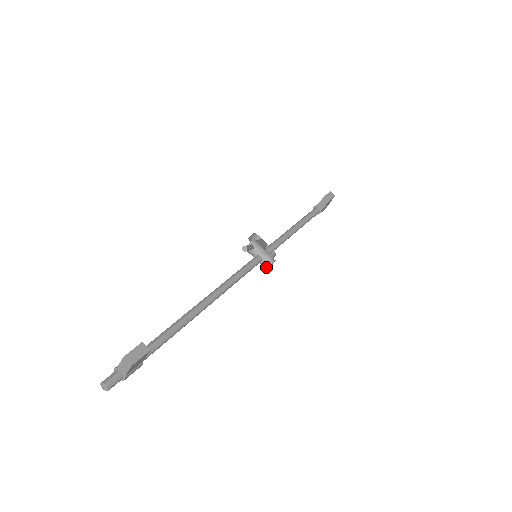
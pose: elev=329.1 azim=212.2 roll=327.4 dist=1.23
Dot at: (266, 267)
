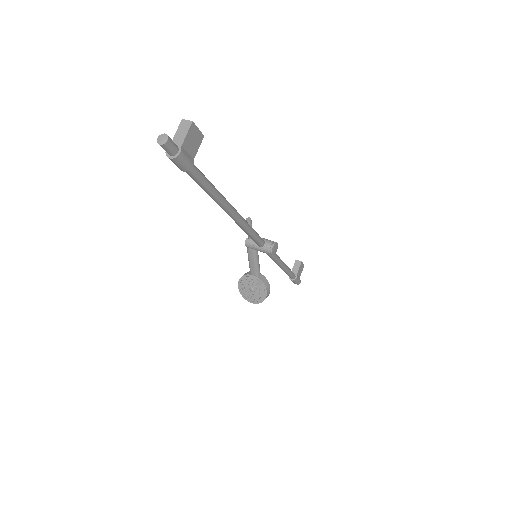
Dot at: (271, 248)
